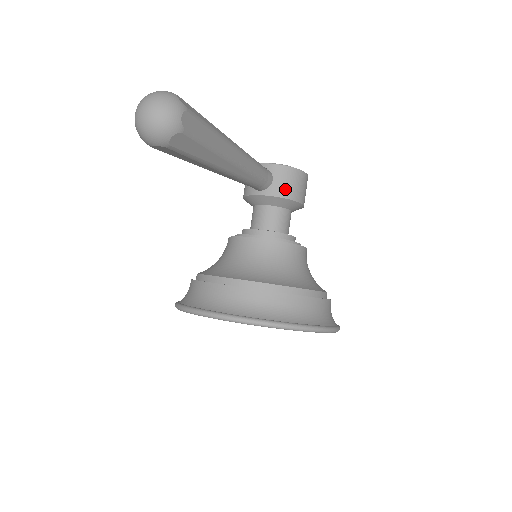
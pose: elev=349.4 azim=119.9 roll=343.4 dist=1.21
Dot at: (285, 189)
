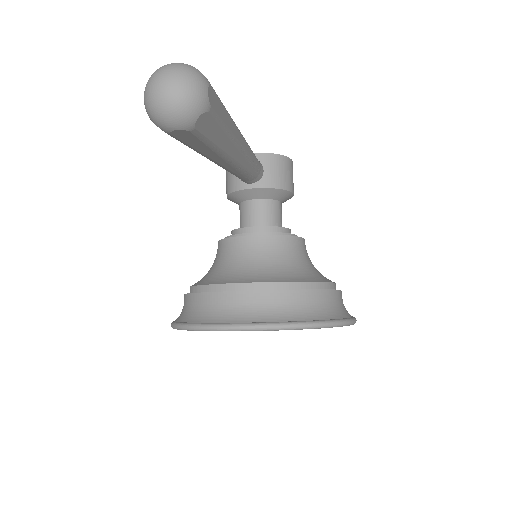
Dot at: (278, 179)
